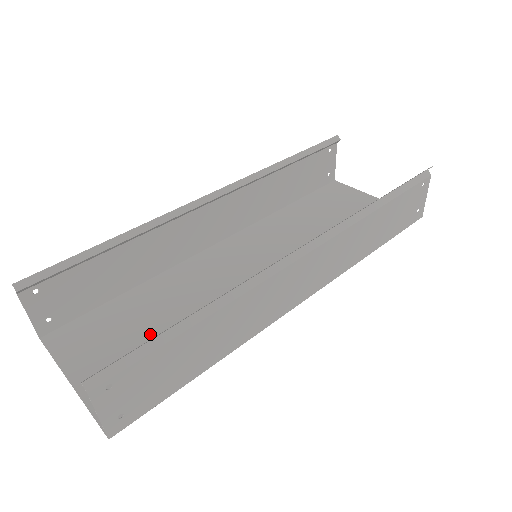
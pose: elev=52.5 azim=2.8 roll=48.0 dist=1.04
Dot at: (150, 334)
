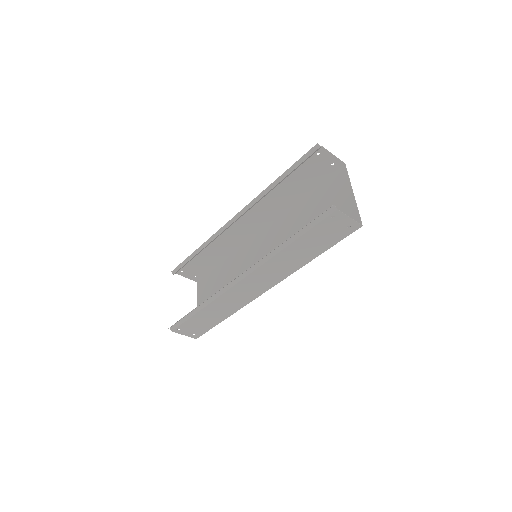
Dot at: occluded
